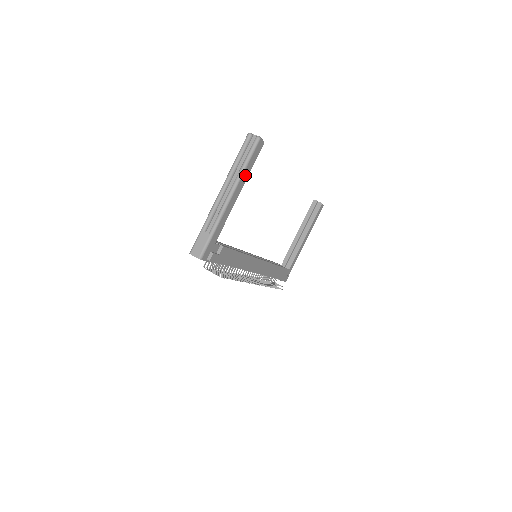
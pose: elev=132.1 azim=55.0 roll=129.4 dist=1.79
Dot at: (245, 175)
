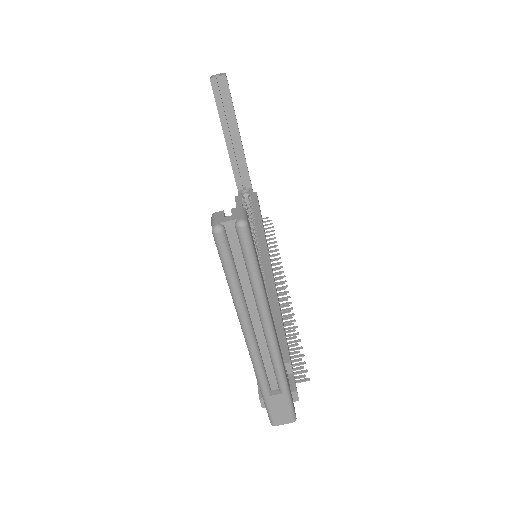
Dot at: occluded
